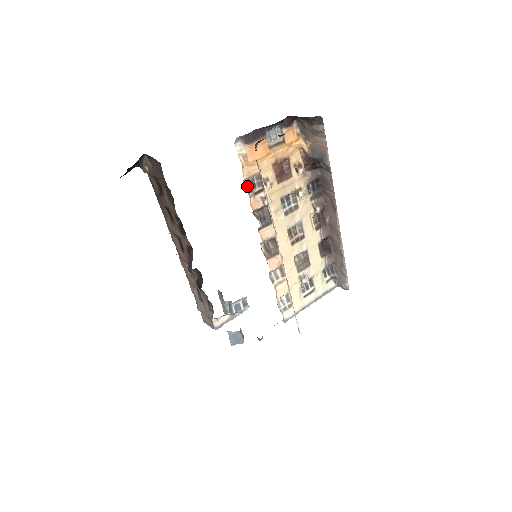
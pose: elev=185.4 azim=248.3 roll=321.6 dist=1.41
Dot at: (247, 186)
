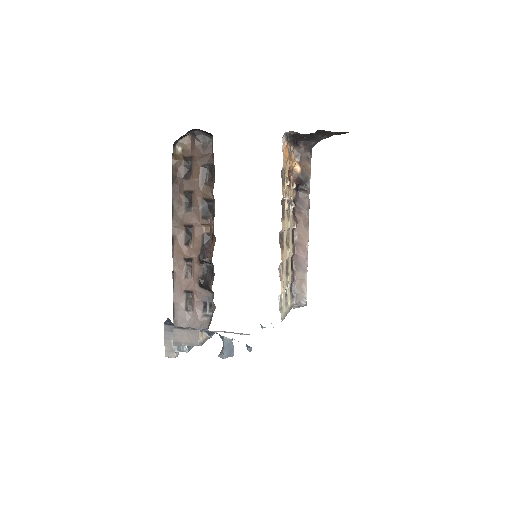
Dot at: (281, 176)
